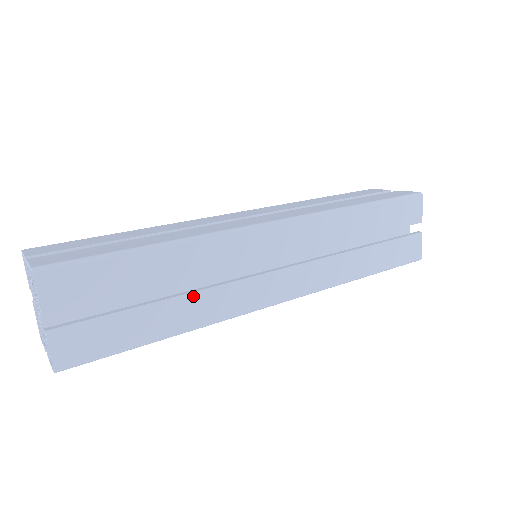
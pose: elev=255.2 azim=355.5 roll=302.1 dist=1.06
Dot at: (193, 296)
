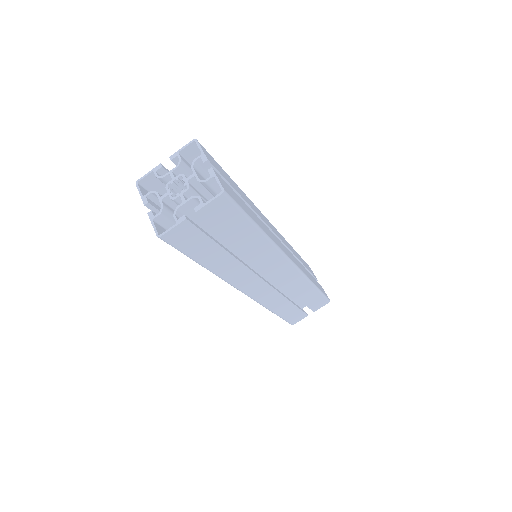
Dot at: (234, 260)
